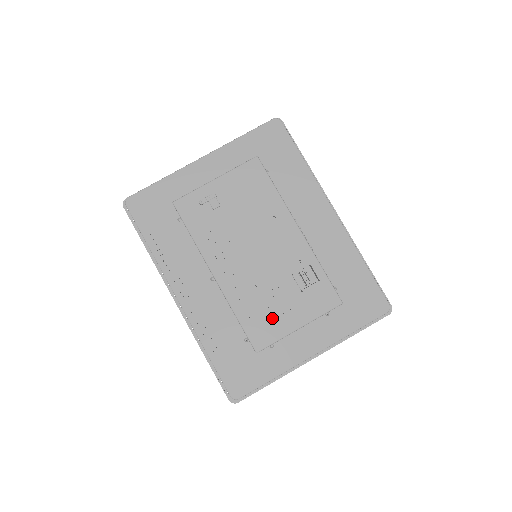
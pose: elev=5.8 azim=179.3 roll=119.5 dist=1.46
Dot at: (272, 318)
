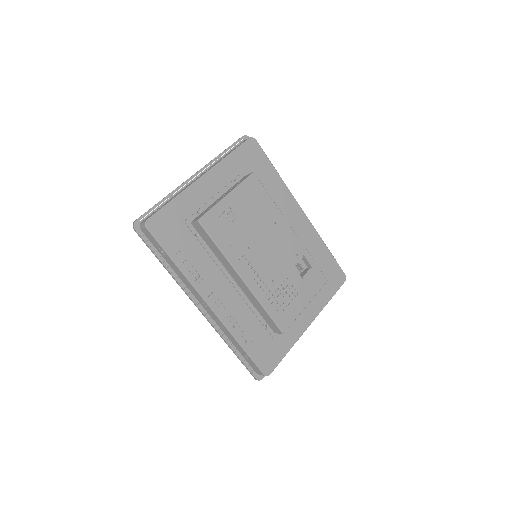
Dot at: occluded
